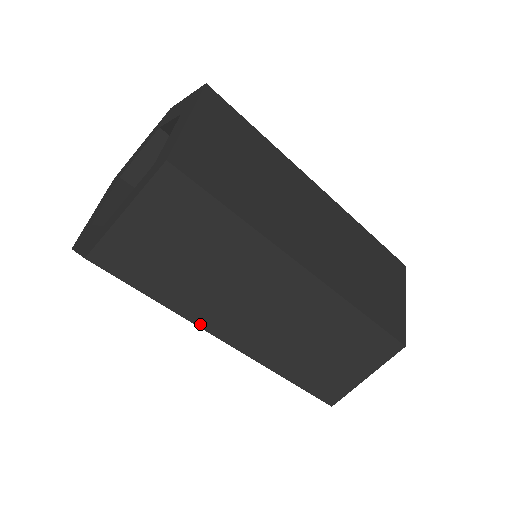
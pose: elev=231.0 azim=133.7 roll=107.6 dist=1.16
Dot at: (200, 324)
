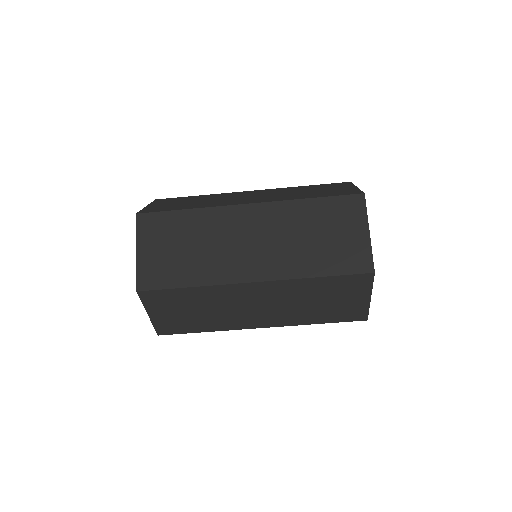
Dot at: (236, 329)
